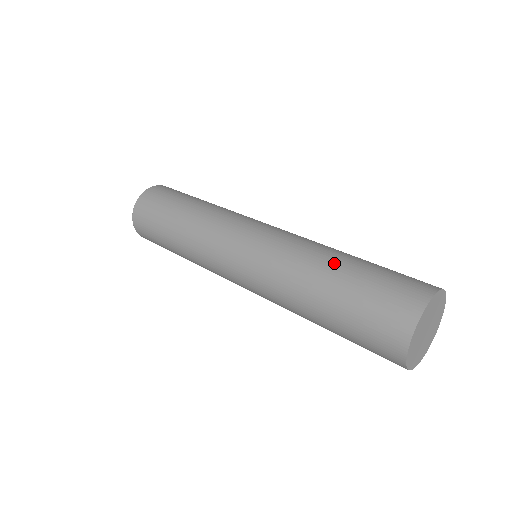
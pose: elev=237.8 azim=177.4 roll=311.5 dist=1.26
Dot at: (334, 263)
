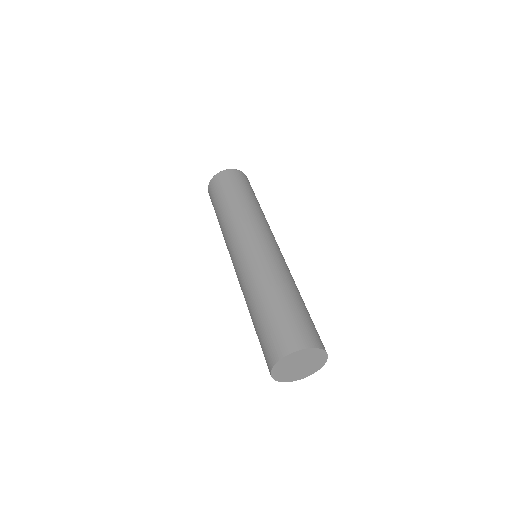
Dot at: (258, 302)
